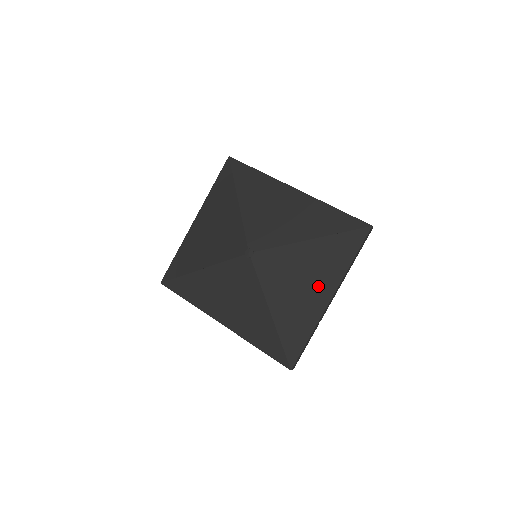
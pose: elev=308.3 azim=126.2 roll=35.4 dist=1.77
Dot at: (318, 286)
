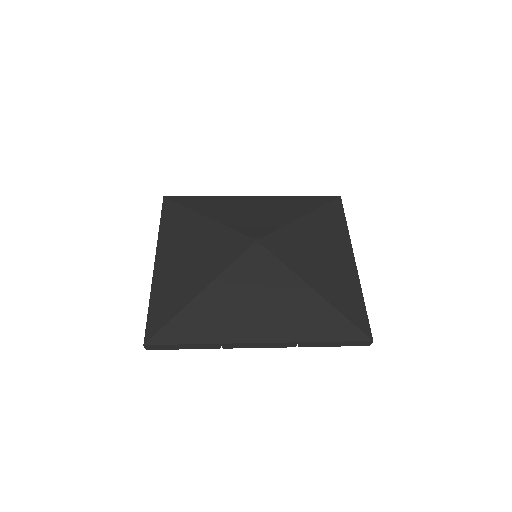
Dot at: (337, 252)
